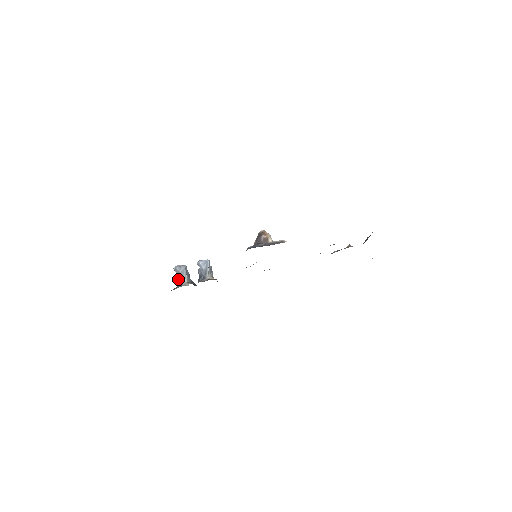
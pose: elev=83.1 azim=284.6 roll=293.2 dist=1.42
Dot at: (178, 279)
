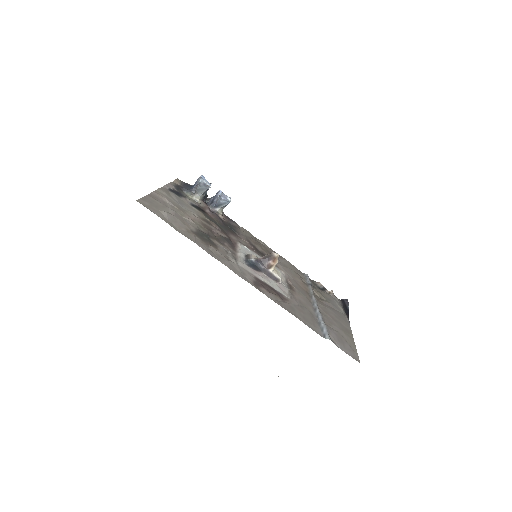
Dot at: (196, 186)
